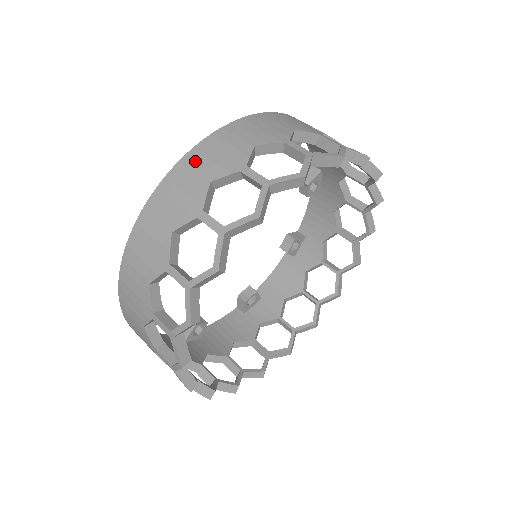
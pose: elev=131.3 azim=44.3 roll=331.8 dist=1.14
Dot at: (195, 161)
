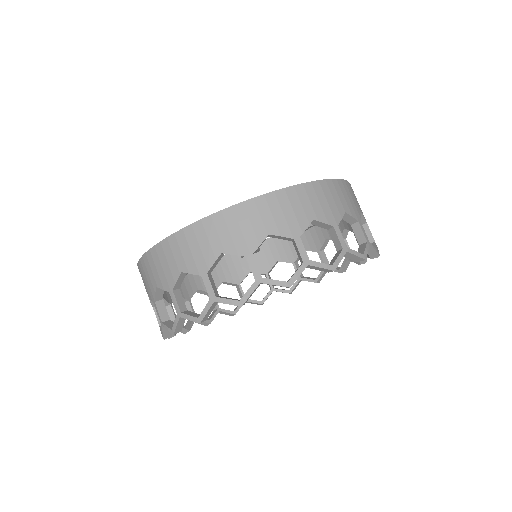
Dot at: (218, 225)
